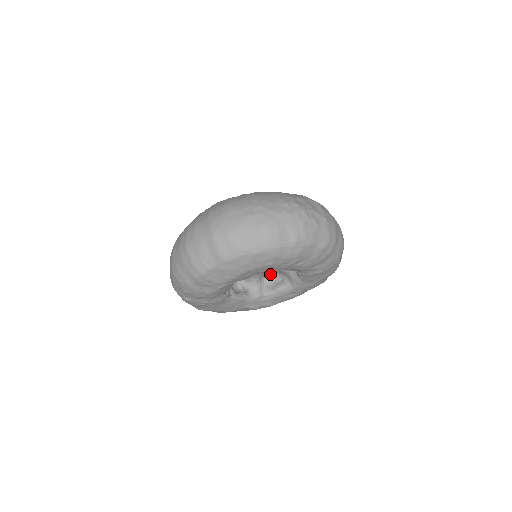
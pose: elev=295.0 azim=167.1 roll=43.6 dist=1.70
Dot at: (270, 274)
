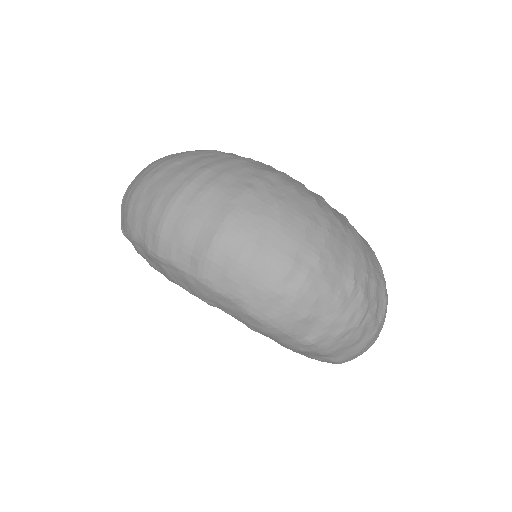
Dot at: occluded
